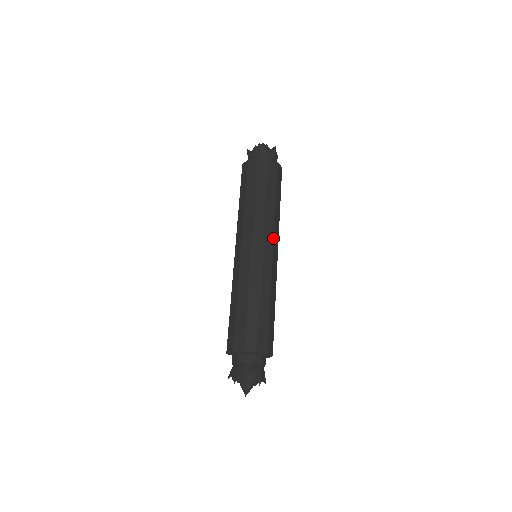
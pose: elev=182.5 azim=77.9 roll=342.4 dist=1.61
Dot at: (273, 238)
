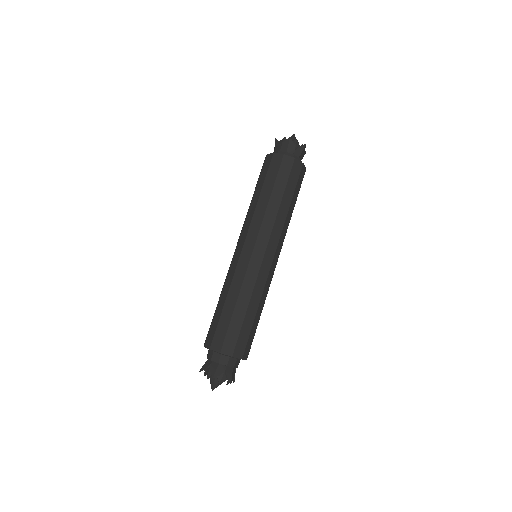
Dot at: (277, 245)
